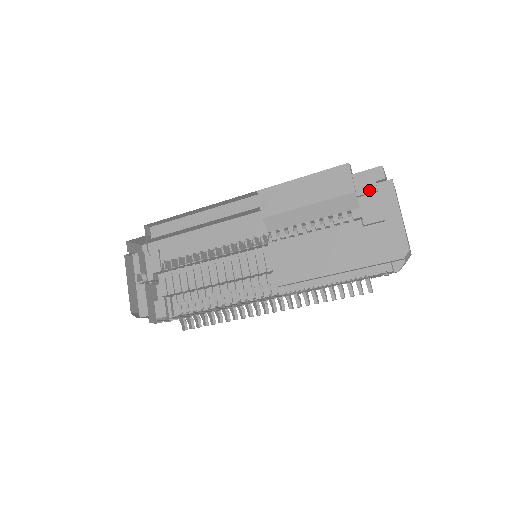
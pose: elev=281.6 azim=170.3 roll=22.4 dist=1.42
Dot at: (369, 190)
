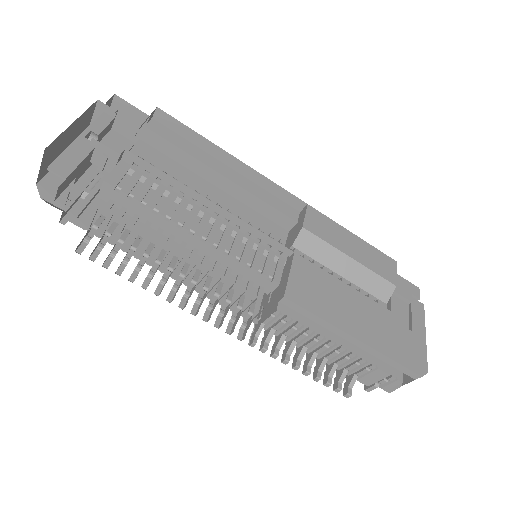
Dot at: (405, 295)
